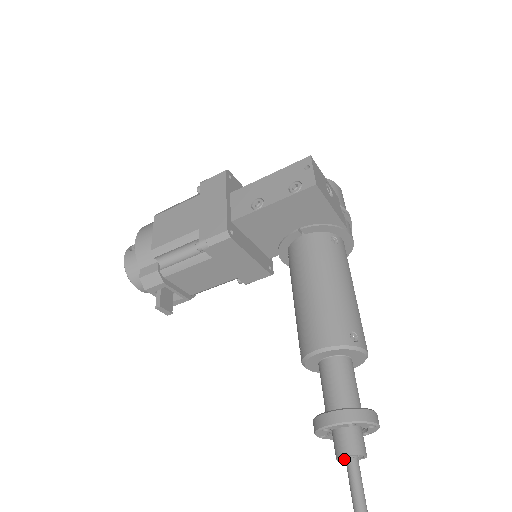
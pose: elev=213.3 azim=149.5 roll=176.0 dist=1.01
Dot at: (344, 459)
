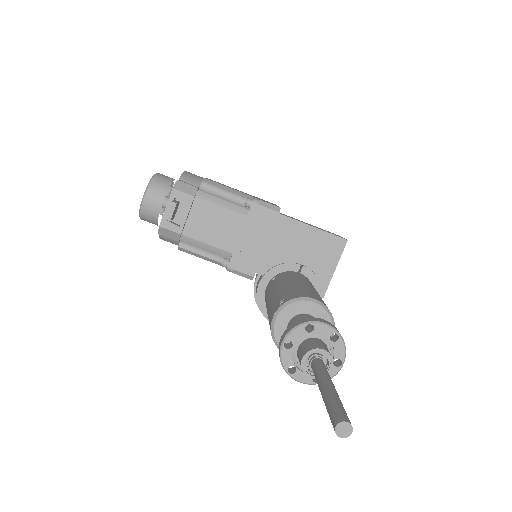
Dot at: (304, 366)
